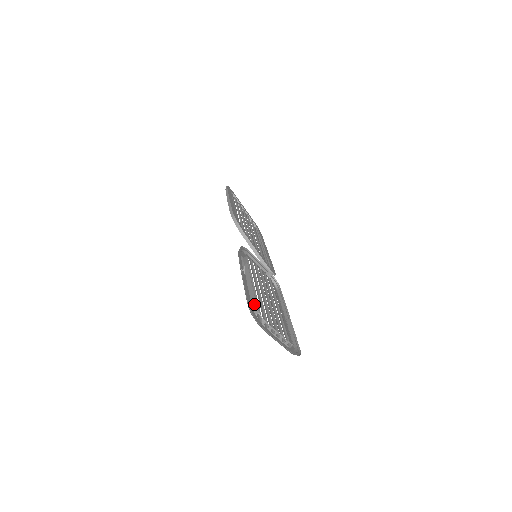
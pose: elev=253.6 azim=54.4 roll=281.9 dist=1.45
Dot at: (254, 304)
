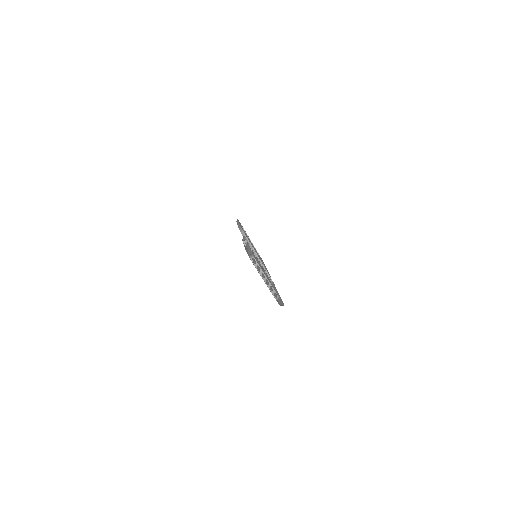
Dot at: (251, 254)
